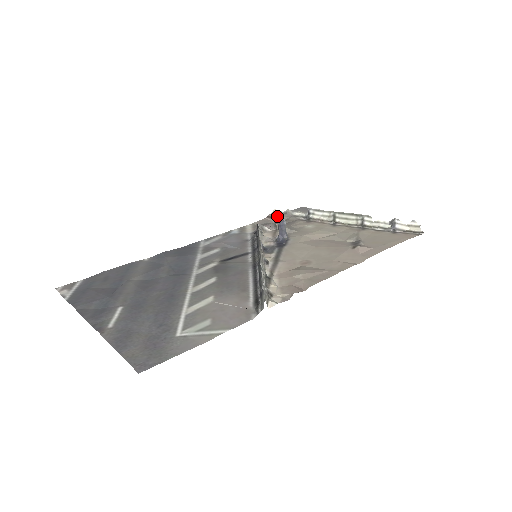
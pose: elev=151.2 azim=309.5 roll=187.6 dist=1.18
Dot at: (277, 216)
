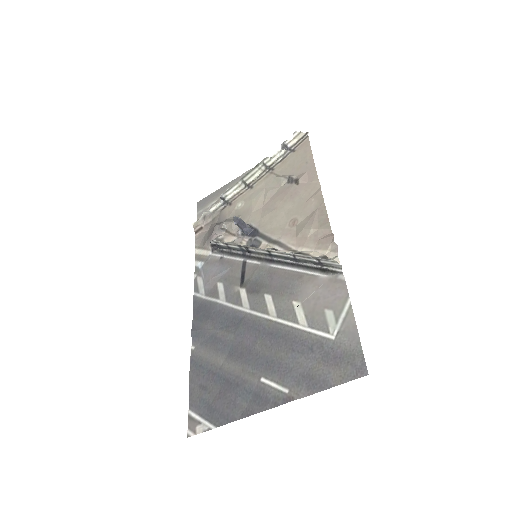
Dot at: (202, 225)
